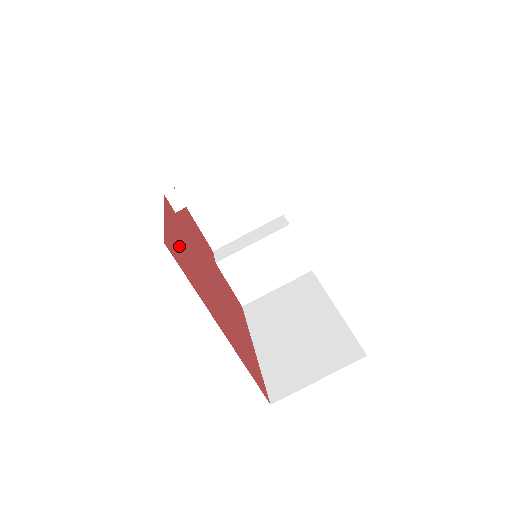
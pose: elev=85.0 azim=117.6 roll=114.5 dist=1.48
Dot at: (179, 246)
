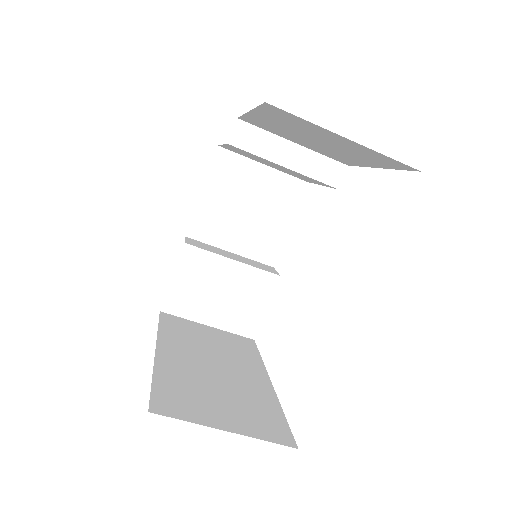
Dot at: occluded
